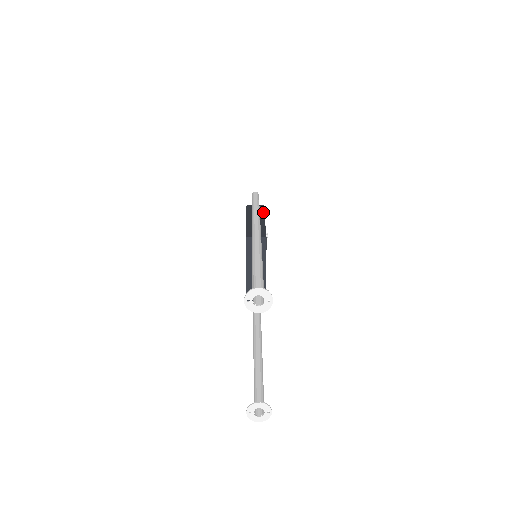
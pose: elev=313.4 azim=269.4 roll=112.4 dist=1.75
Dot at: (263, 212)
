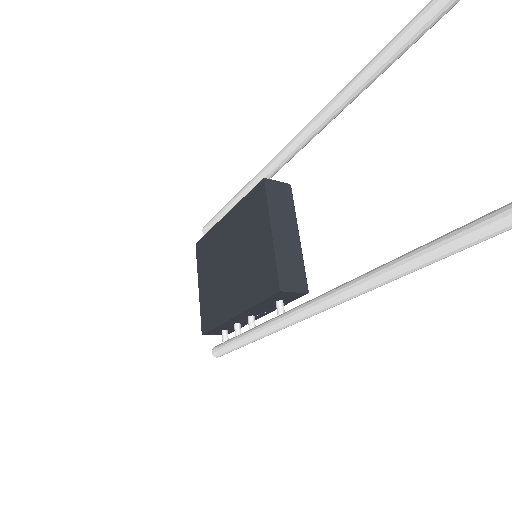
Dot at: occluded
